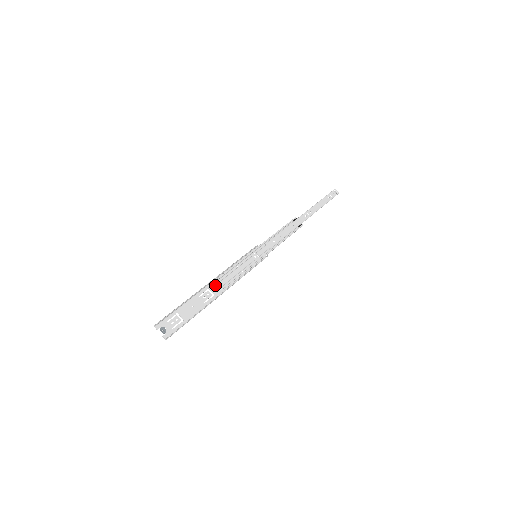
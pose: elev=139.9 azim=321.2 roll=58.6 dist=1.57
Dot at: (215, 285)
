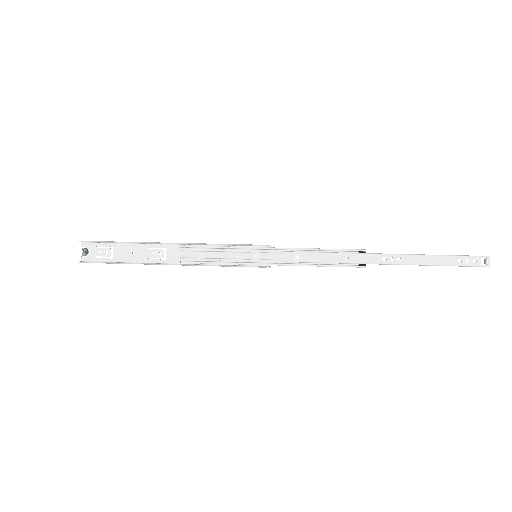
Dot at: (176, 250)
